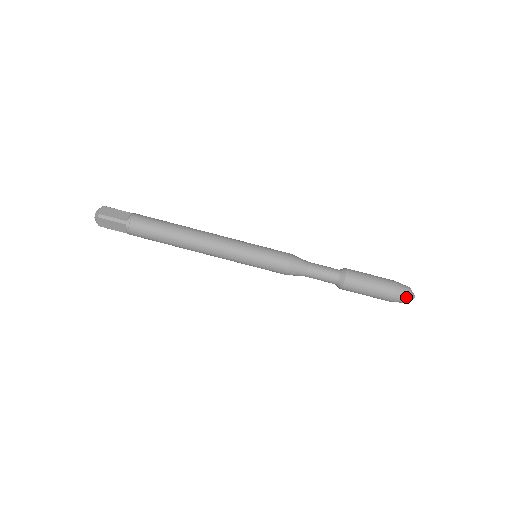
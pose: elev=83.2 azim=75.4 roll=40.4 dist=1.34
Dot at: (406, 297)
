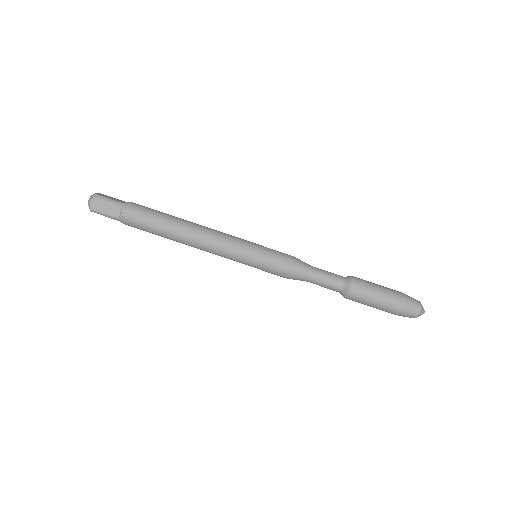
Dot at: (417, 306)
